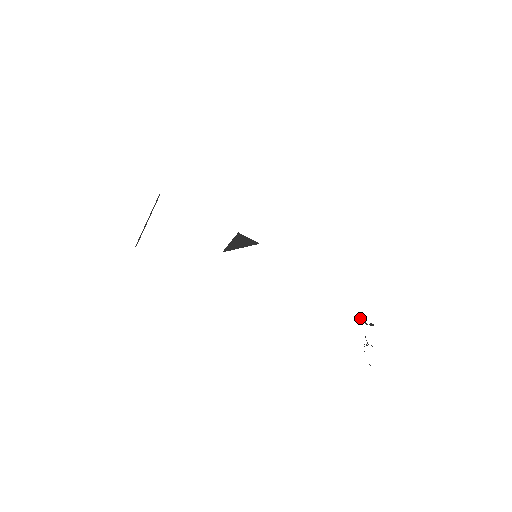
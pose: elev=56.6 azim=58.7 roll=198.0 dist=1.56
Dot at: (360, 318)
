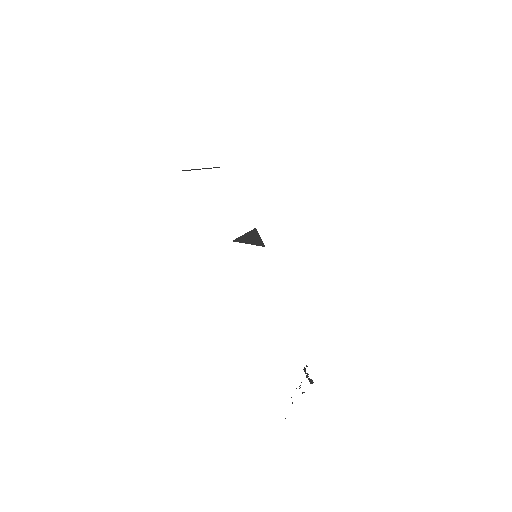
Dot at: (305, 368)
